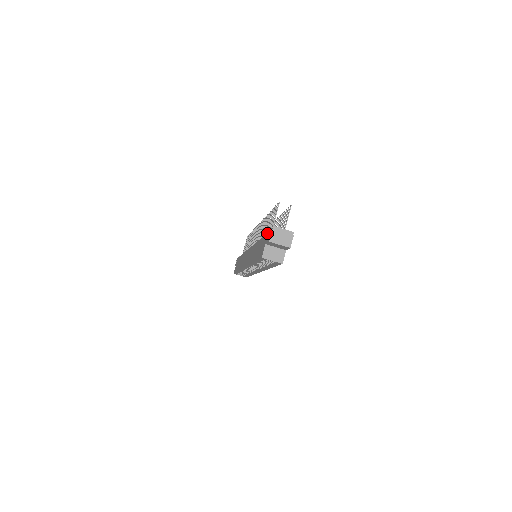
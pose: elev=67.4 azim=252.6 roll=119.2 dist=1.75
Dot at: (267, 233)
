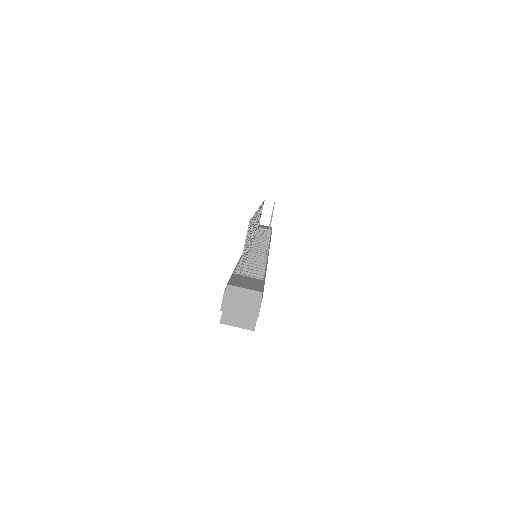
Dot at: occluded
